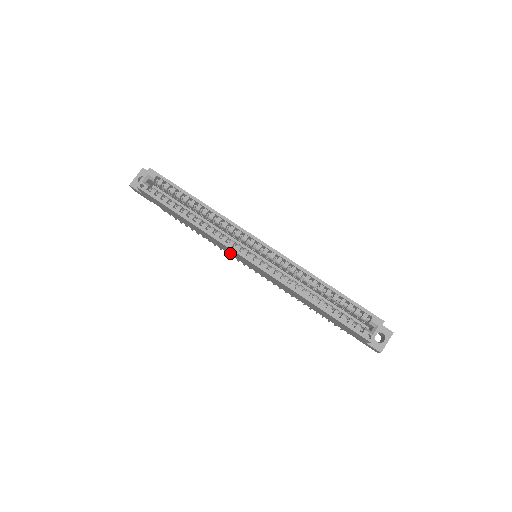
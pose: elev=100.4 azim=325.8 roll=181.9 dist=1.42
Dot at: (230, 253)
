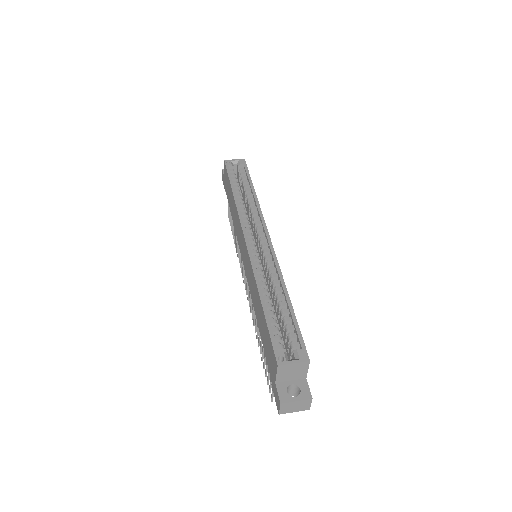
Dot at: occluded
